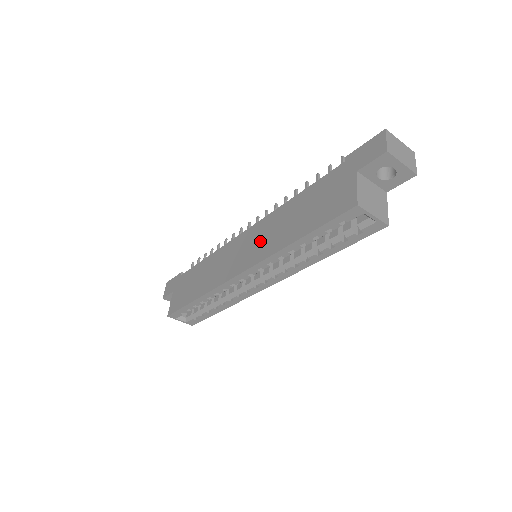
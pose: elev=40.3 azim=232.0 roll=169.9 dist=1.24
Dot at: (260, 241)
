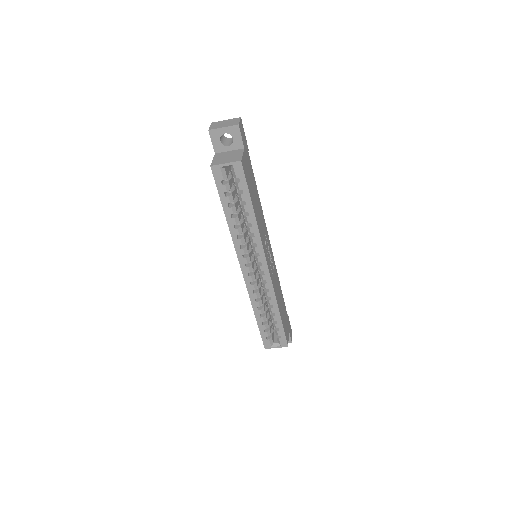
Dot at: occluded
